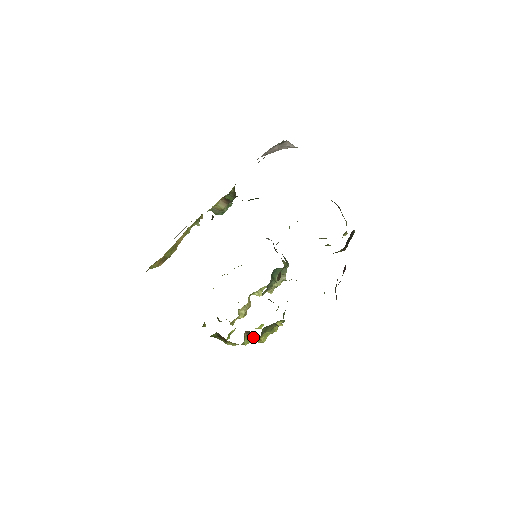
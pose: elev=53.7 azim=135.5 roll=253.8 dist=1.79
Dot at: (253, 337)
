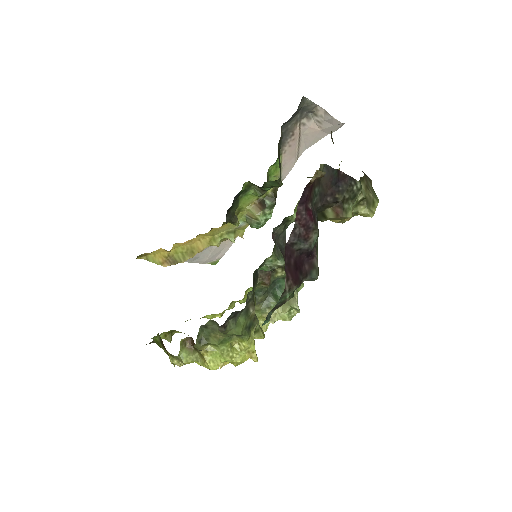
Dot at: (197, 352)
